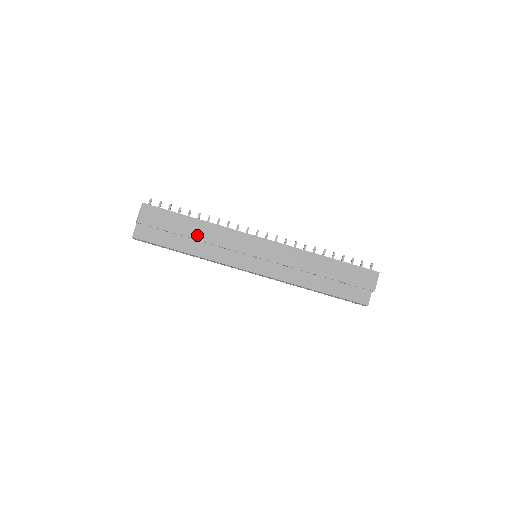
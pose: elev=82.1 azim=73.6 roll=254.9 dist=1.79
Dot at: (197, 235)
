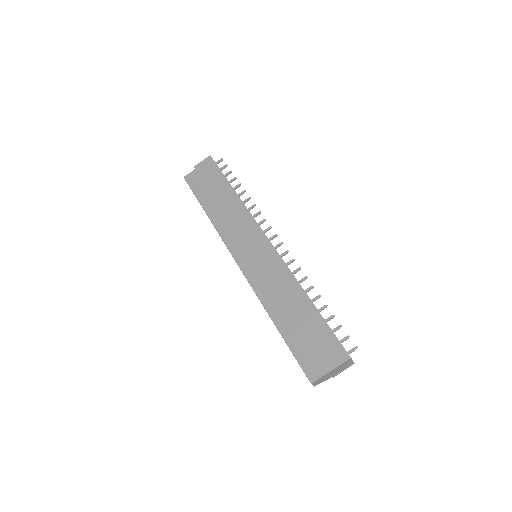
Dot at: (223, 203)
